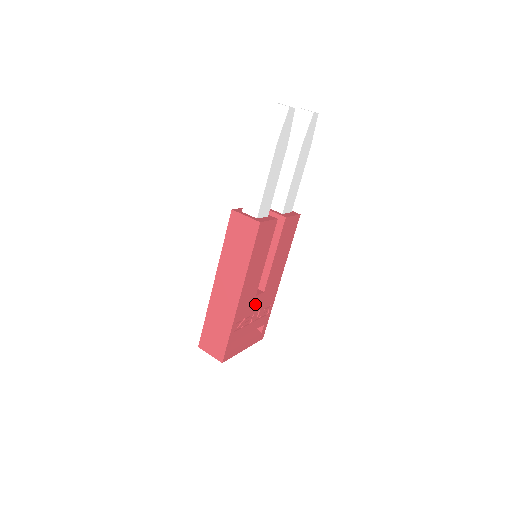
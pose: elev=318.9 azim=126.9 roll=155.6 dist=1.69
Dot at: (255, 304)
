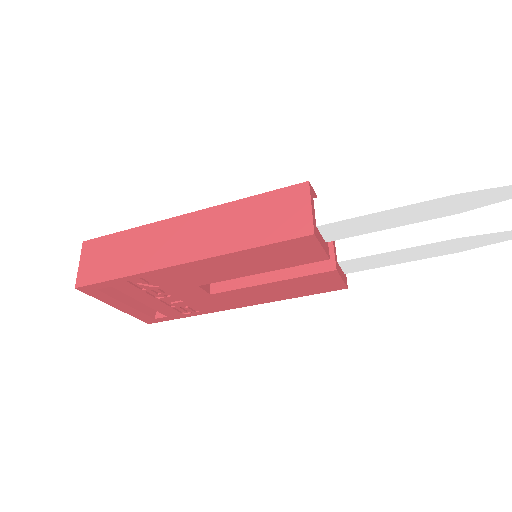
Dot at: (186, 291)
